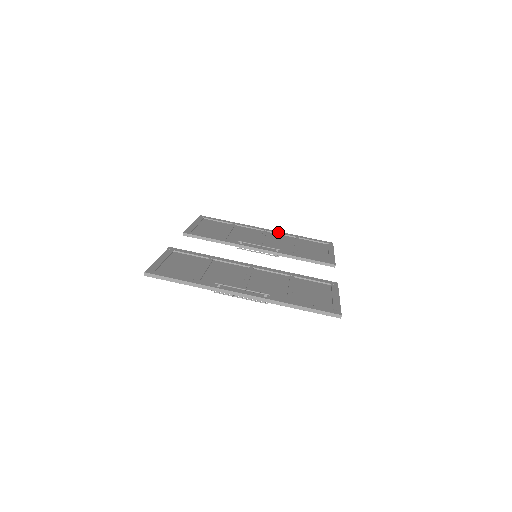
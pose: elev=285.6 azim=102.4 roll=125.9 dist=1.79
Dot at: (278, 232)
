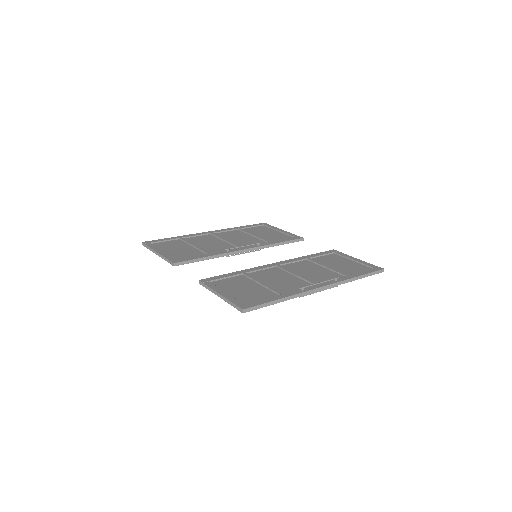
Dot at: (221, 230)
